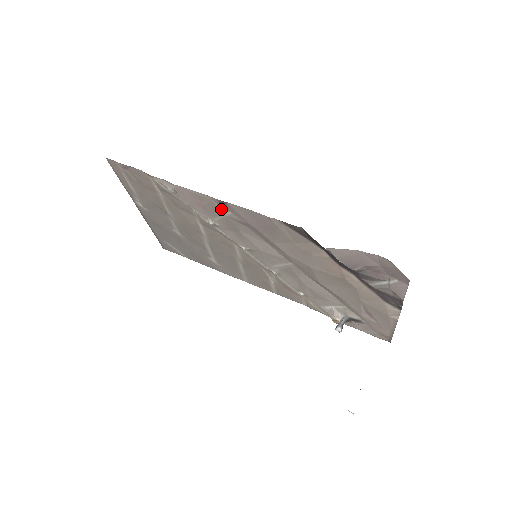
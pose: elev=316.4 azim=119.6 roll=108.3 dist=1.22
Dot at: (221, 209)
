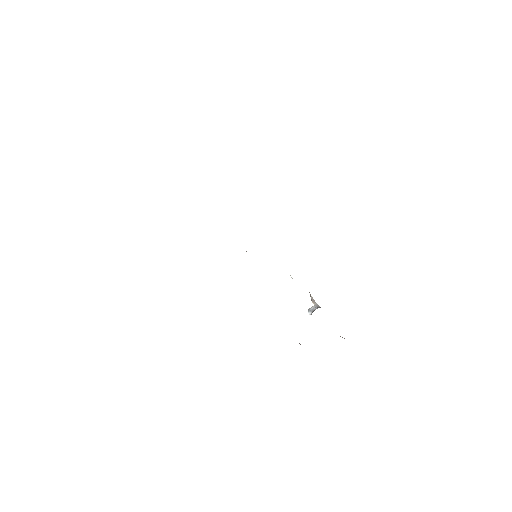
Dot at: occluded
